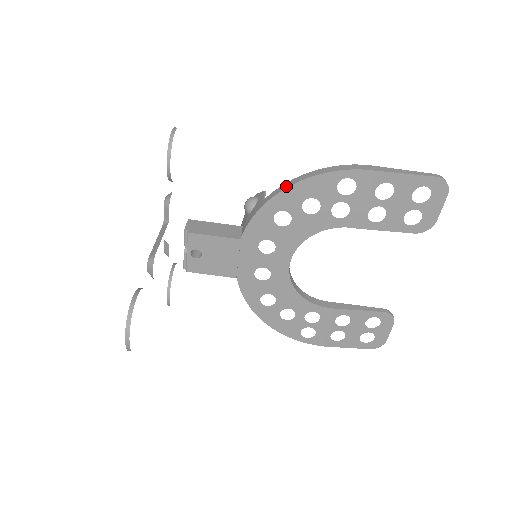
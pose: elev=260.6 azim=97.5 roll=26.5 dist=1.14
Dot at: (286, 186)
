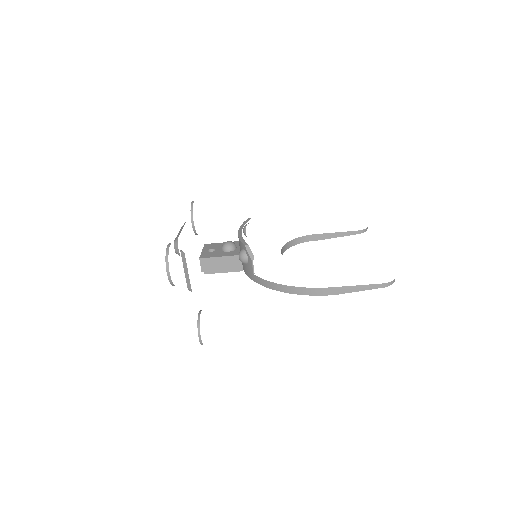
Dot at: (268, 286)
